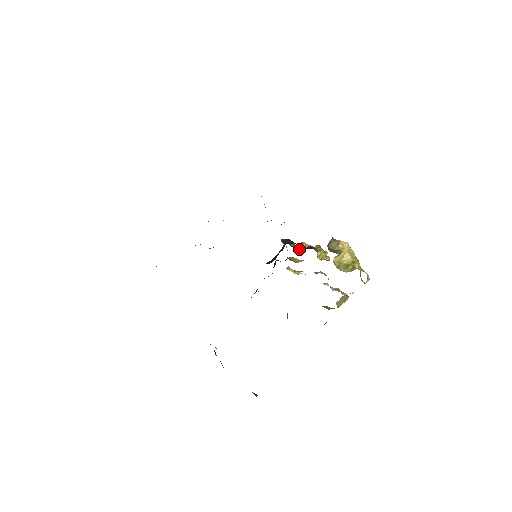
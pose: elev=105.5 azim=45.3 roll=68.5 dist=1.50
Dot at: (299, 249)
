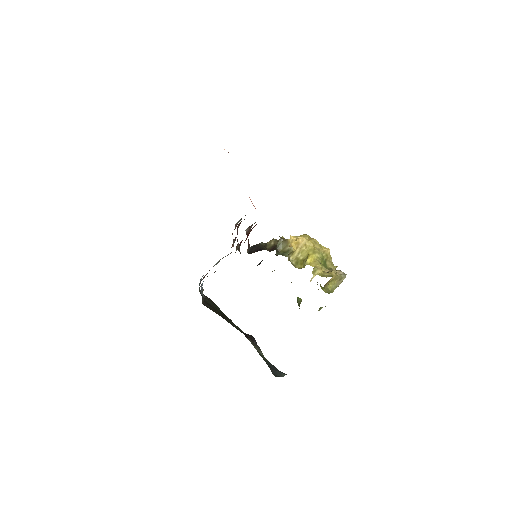
Dot at: occluded
